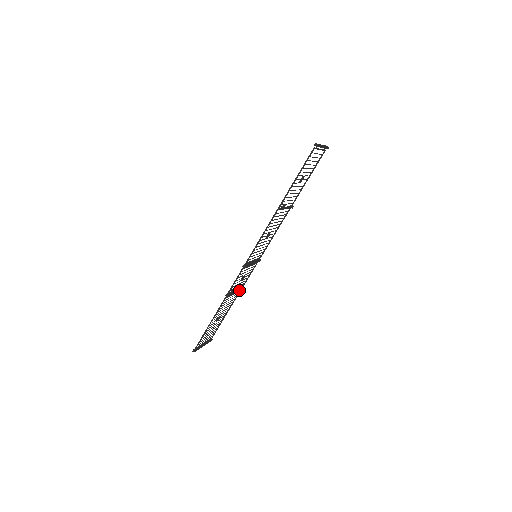
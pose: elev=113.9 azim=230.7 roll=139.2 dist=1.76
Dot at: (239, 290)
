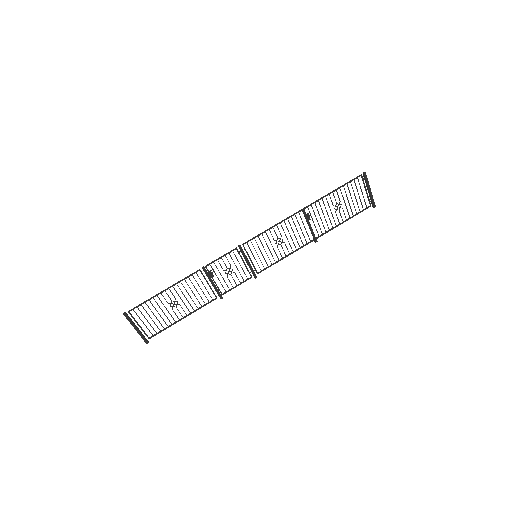
Dot at: (216, 290)
